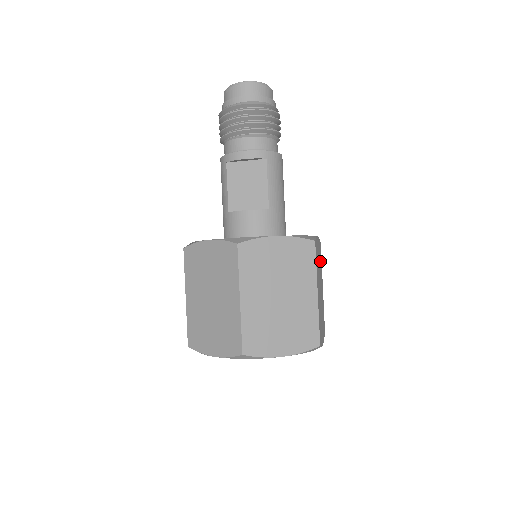
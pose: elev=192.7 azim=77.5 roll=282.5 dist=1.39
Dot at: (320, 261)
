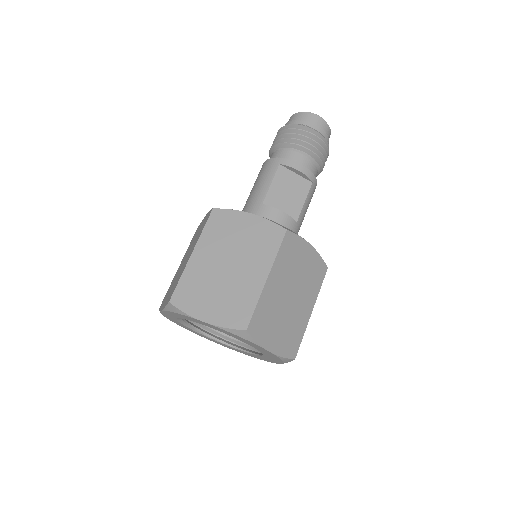
Dot at: occluded
